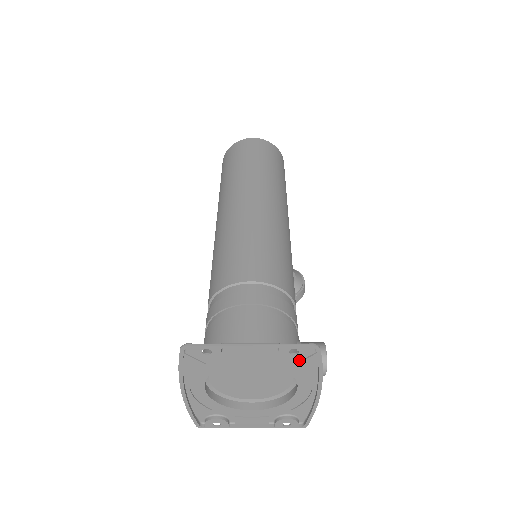
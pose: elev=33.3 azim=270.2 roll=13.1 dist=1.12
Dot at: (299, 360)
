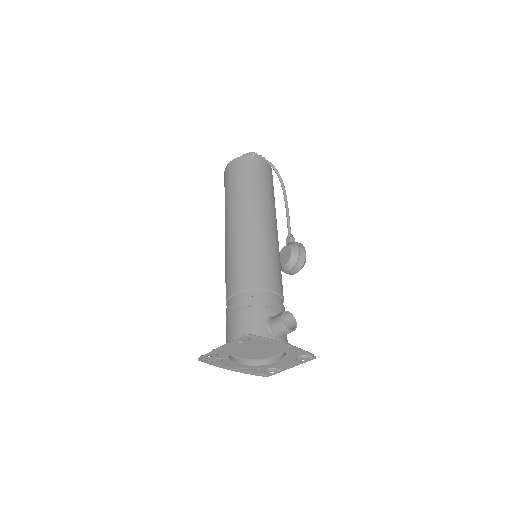
Dot at: (254, 341)
